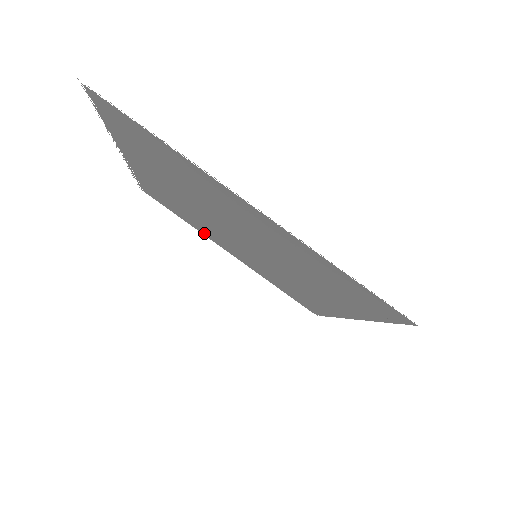
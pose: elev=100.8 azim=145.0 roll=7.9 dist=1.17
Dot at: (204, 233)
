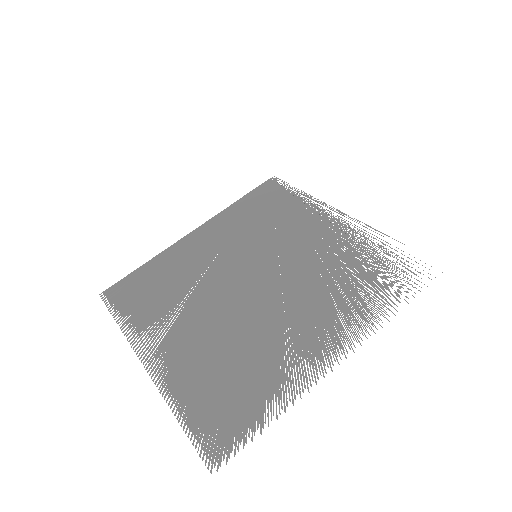
Dot at: (174, 256)
